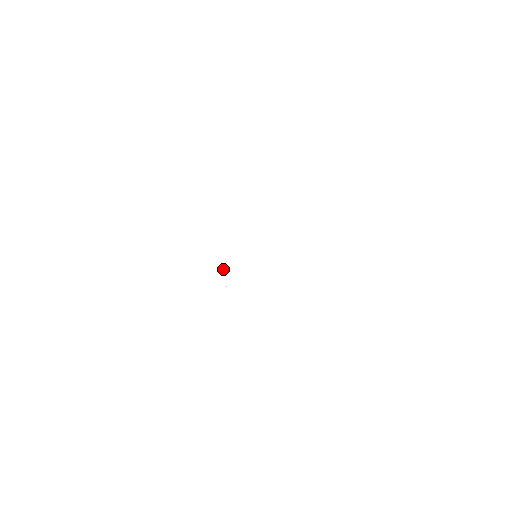
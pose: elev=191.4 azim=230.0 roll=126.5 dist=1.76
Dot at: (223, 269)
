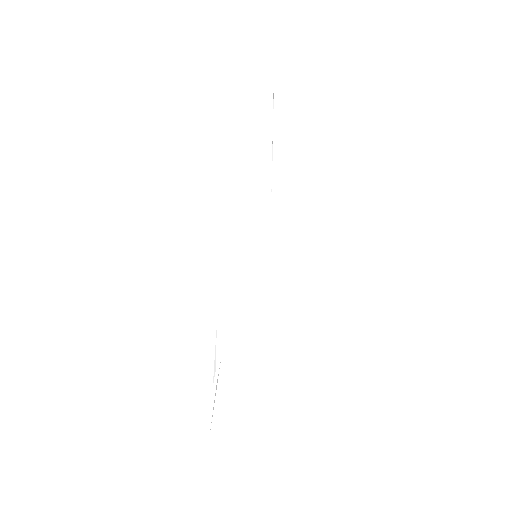
Dot at: occluded
